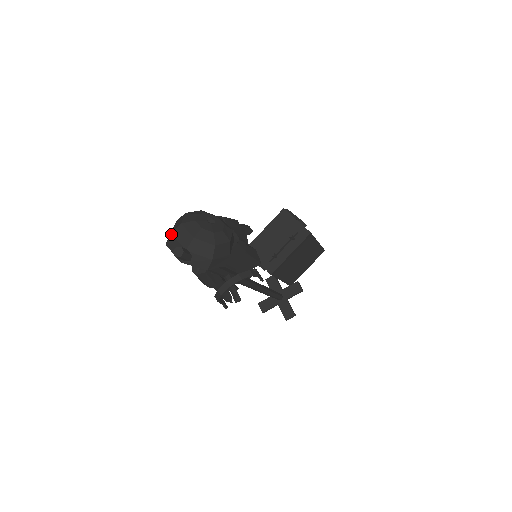
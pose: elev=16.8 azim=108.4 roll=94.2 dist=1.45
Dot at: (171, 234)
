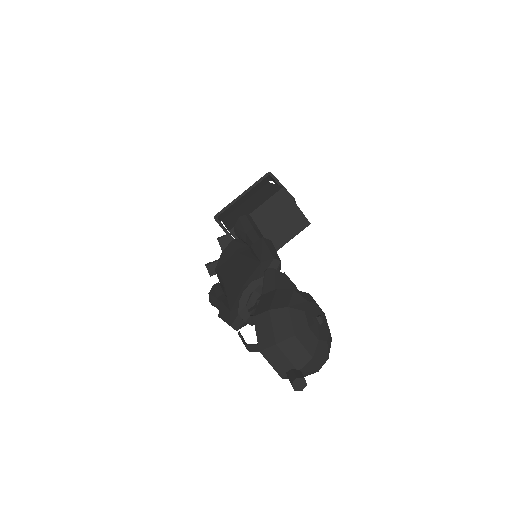
Dot at: (276, 346)
